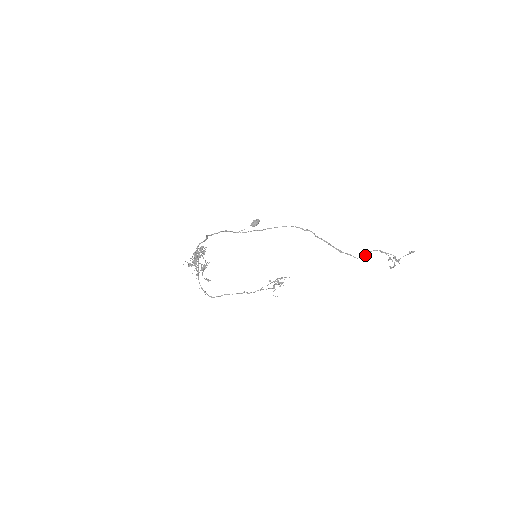
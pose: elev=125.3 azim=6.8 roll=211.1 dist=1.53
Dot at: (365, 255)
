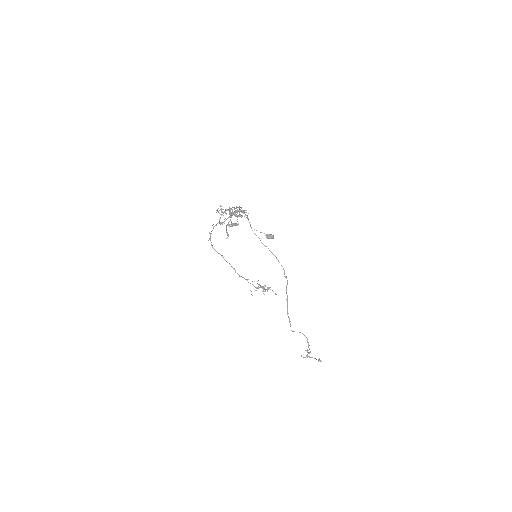
Dot at: occluded
